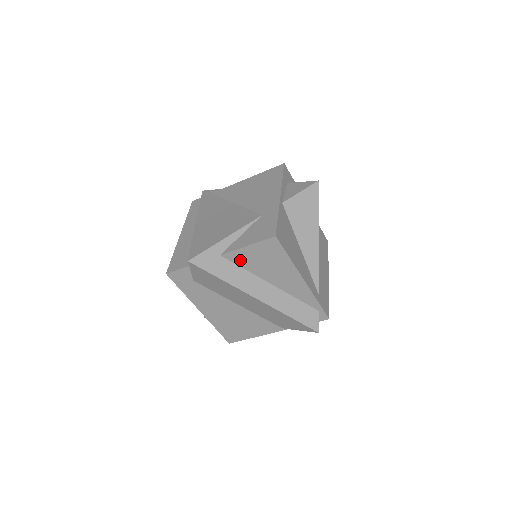
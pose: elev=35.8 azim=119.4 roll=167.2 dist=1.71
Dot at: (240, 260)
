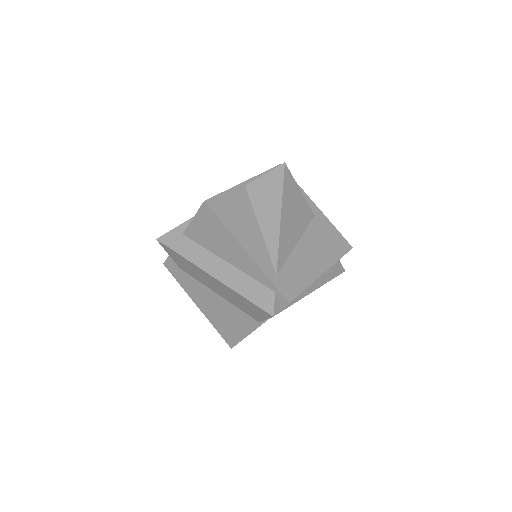
Dot at: (196, 236)
